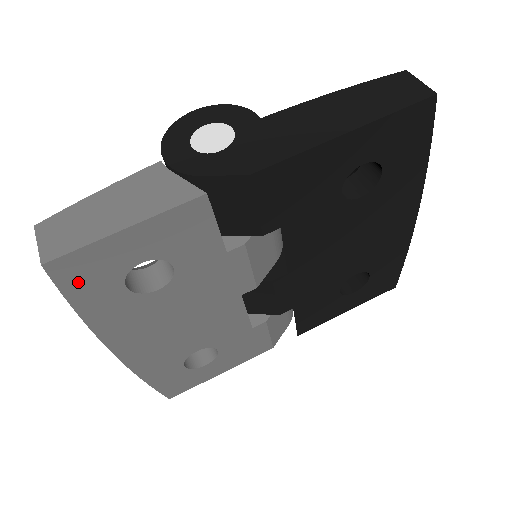
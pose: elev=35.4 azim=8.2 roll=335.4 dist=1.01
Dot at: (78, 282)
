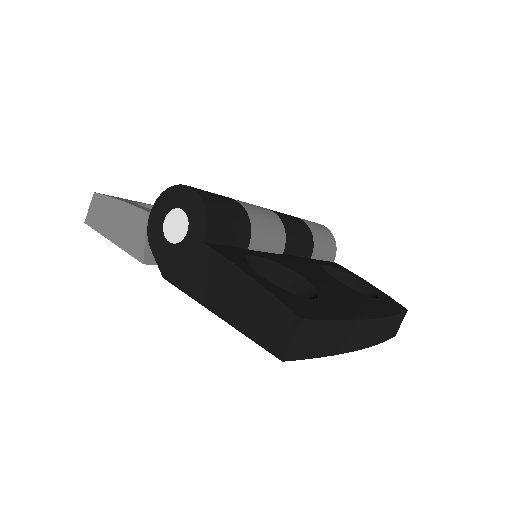
Dot at: occluded
